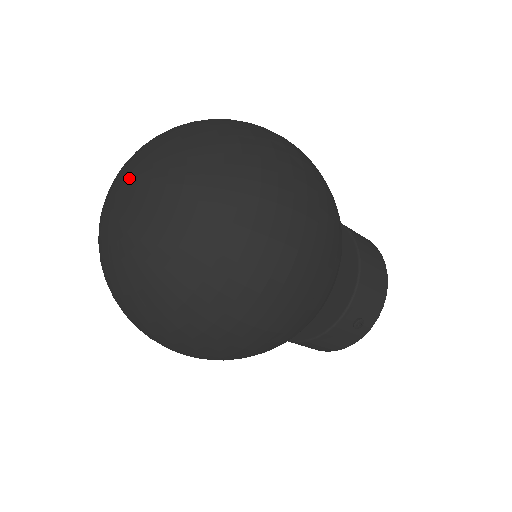
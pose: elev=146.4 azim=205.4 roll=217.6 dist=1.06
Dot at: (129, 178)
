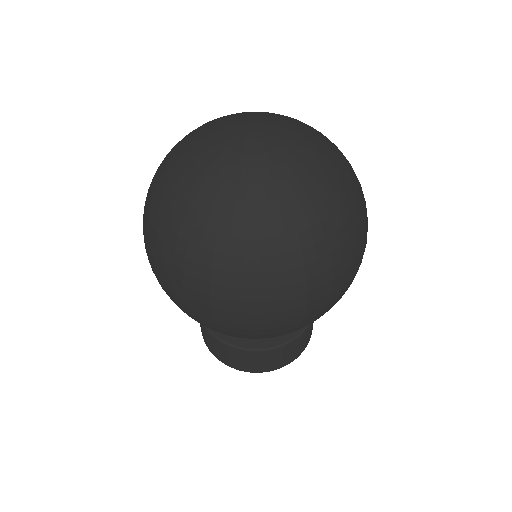
Dot at: (262, 121)
